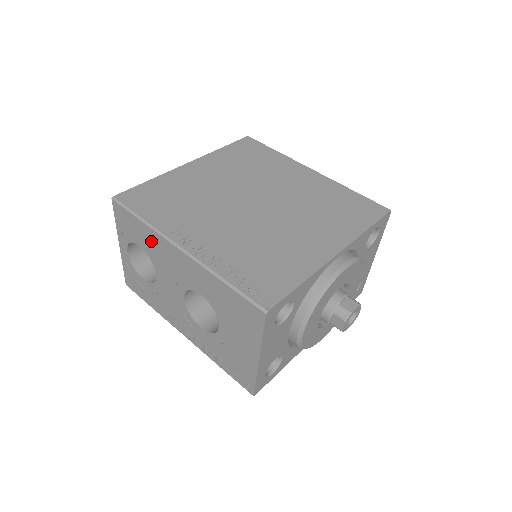
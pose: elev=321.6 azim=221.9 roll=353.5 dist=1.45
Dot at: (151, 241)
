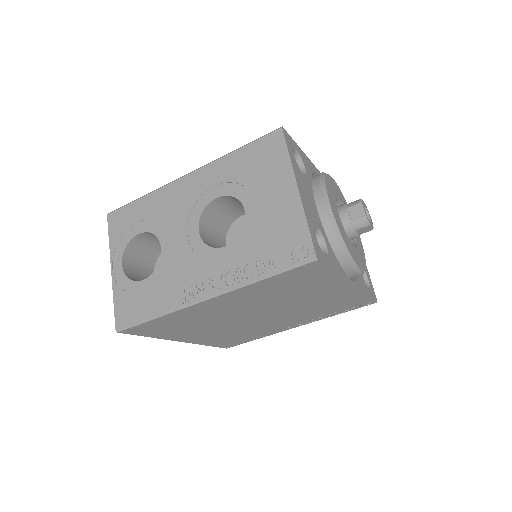
Dot at: (154, 207)
